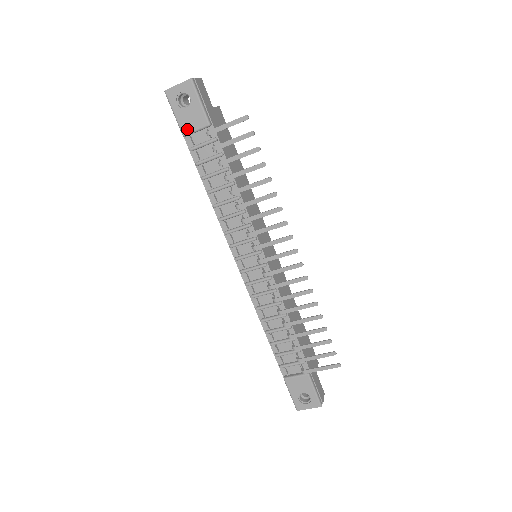
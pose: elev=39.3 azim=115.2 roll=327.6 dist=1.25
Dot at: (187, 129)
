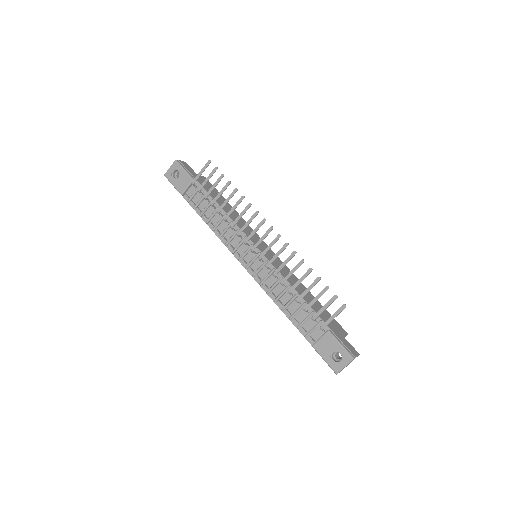
Dot at: (182, 189)
